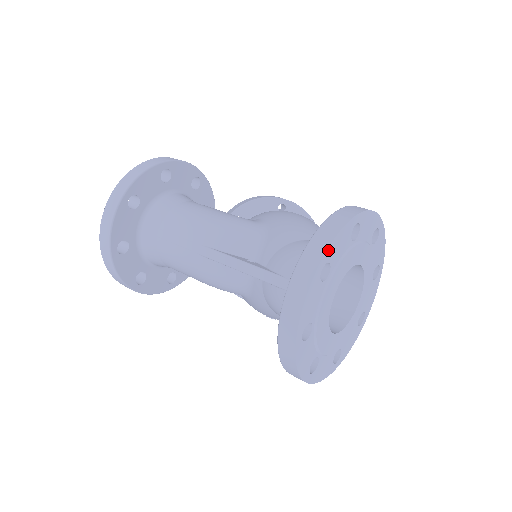
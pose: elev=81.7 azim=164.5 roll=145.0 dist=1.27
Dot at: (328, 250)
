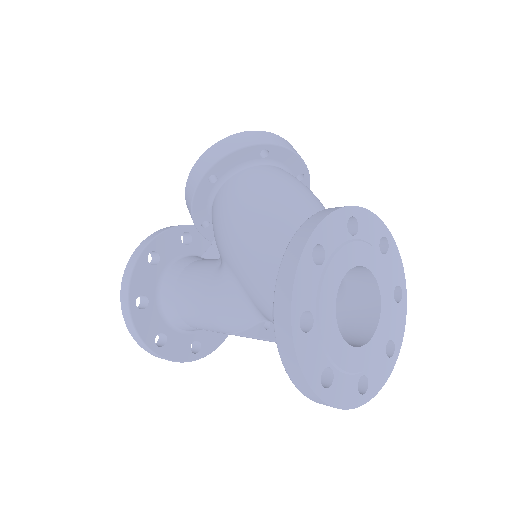
Dot at: (311, 384)
